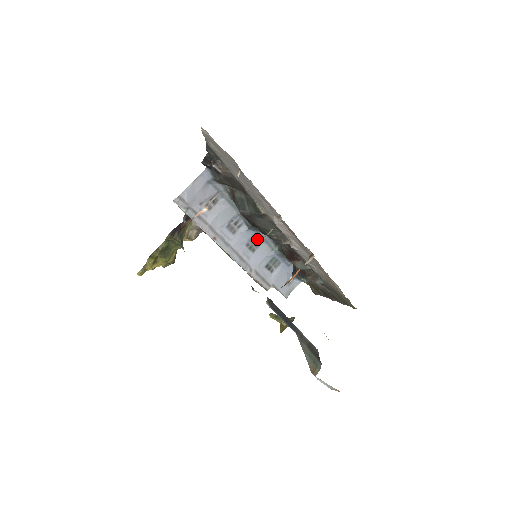
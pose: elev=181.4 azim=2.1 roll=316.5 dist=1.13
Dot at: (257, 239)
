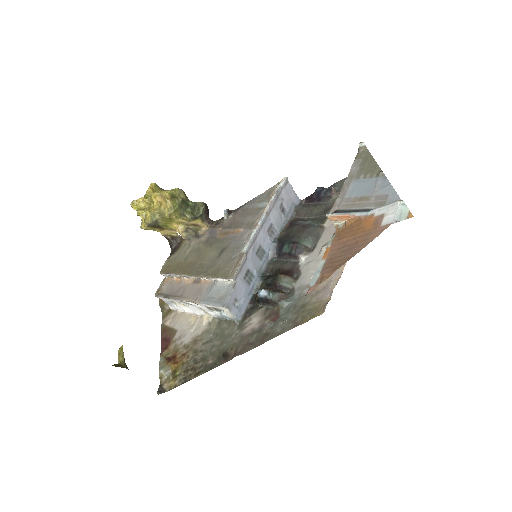
Dot at: (263, 255)
